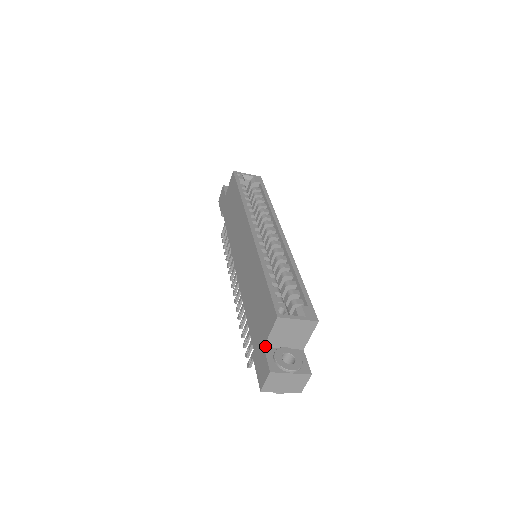
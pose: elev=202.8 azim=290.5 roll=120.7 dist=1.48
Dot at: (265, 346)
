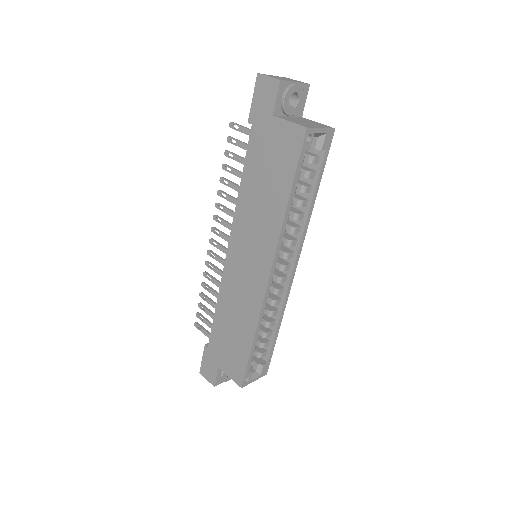
Dot at: (220, 367)
